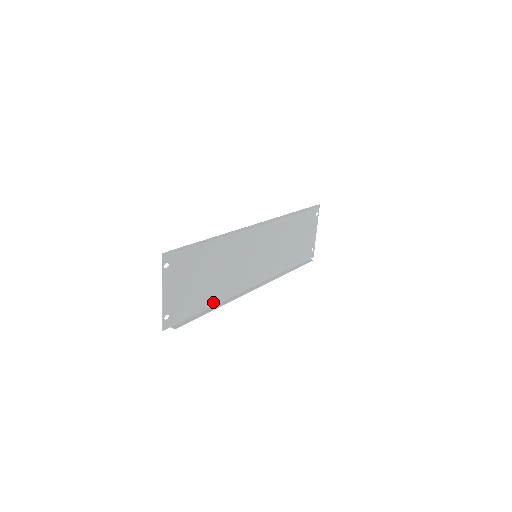
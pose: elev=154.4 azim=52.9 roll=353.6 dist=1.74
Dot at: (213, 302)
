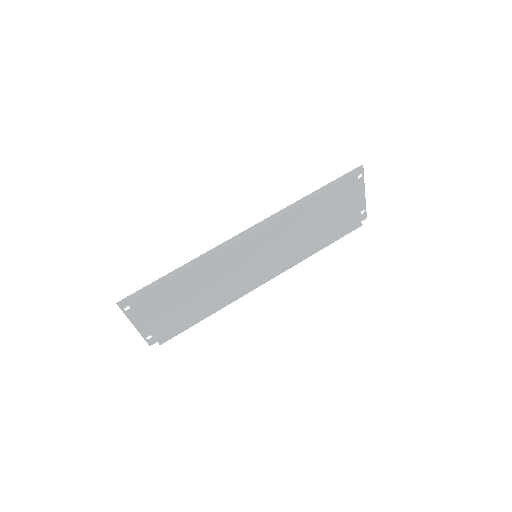
Dot at: (206, 309)
